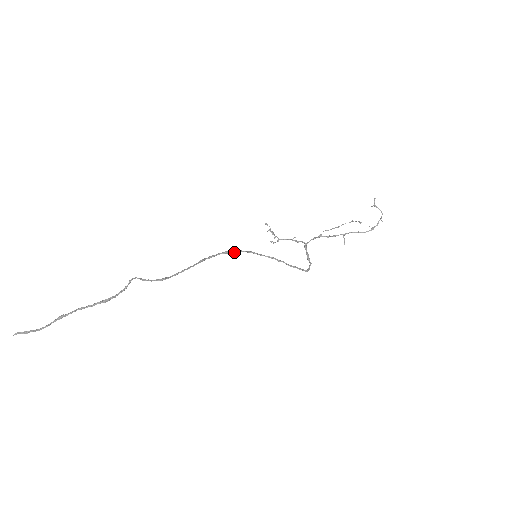
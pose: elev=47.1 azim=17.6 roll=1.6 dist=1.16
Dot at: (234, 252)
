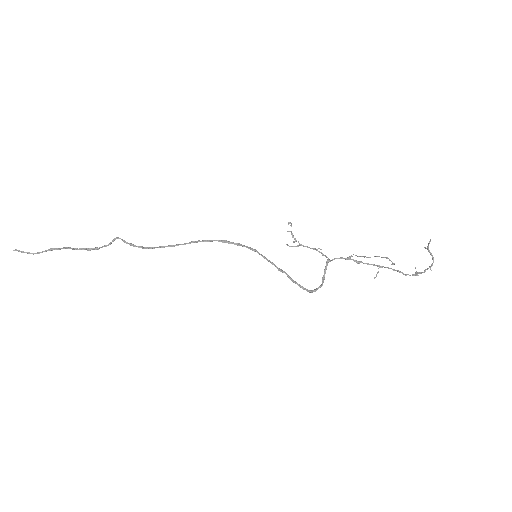
Dot at: (234, 244)
